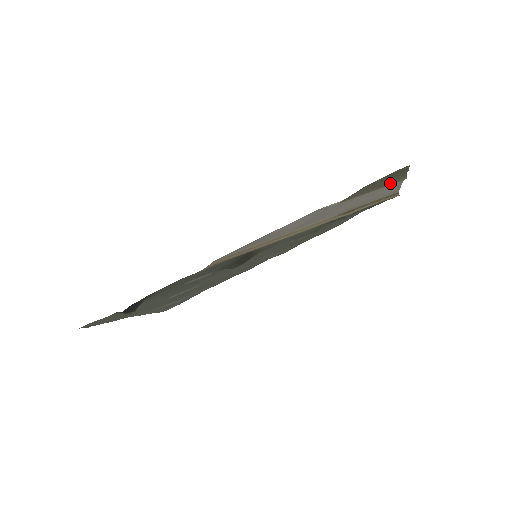
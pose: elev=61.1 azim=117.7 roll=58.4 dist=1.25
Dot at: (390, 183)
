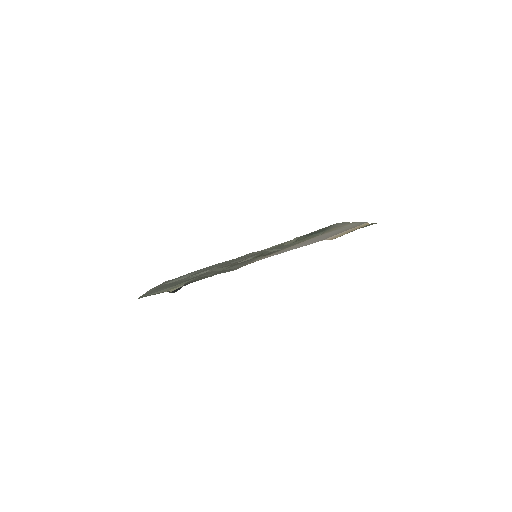
Dot at: occluded
